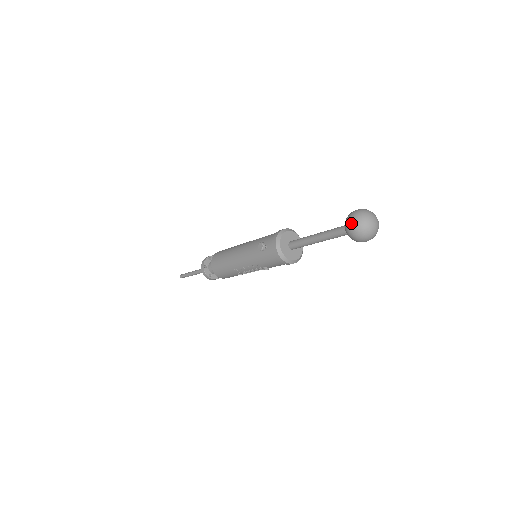
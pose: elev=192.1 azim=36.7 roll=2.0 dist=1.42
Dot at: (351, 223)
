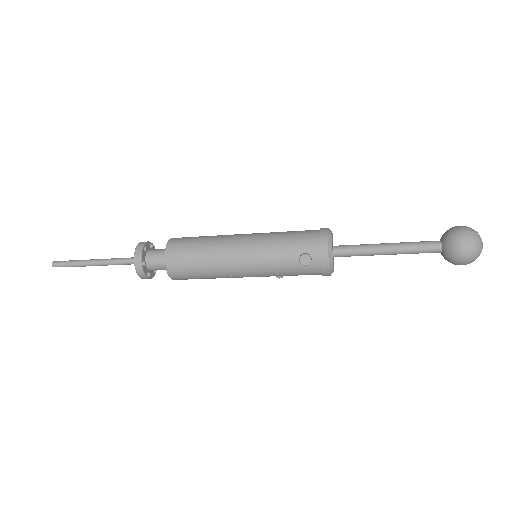
Dot at: (467, 249)
